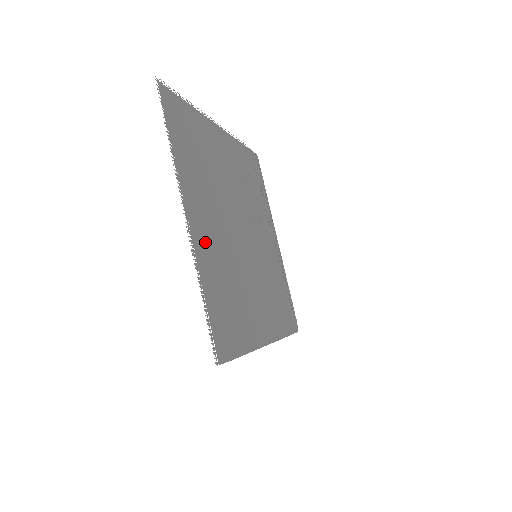
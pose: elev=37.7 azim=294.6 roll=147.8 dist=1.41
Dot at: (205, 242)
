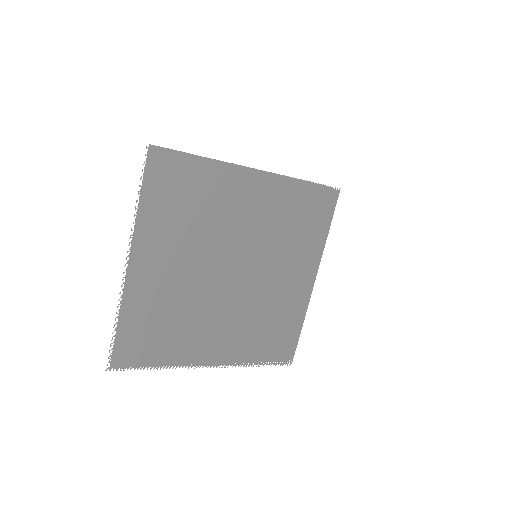
Dot at: (229, 347)
